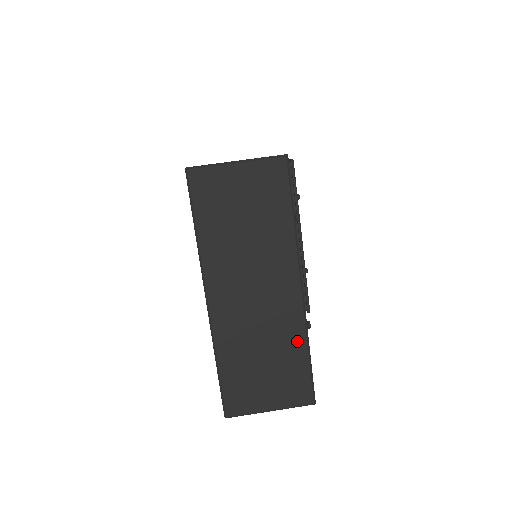
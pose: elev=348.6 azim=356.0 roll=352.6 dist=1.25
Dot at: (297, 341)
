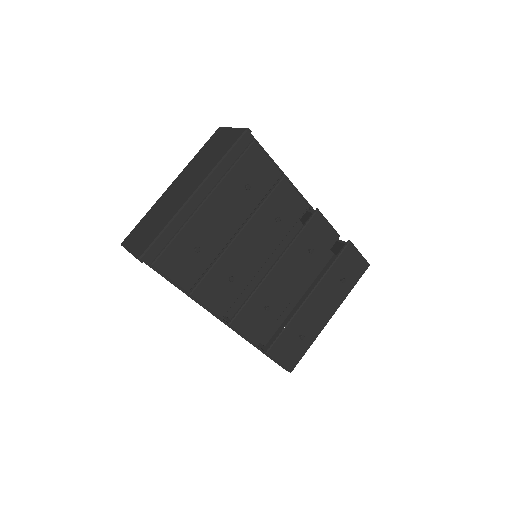
Dot at: (168, 219)
